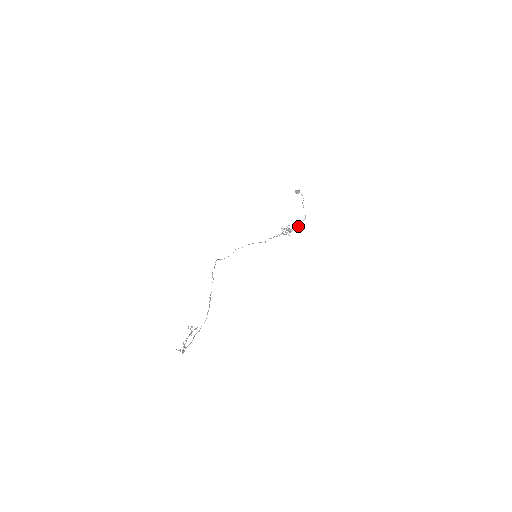
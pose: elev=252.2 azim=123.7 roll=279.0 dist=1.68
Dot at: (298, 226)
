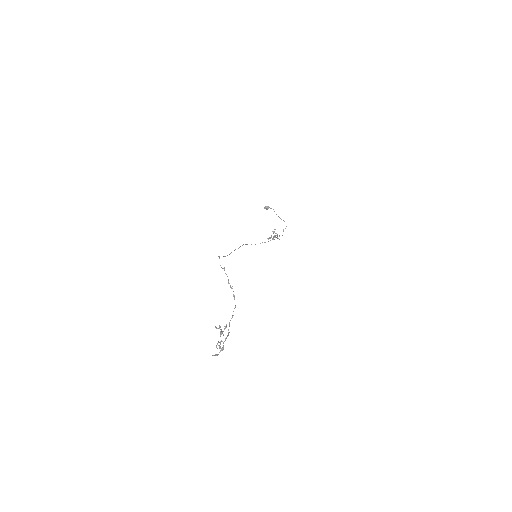
Dot at: occluded
